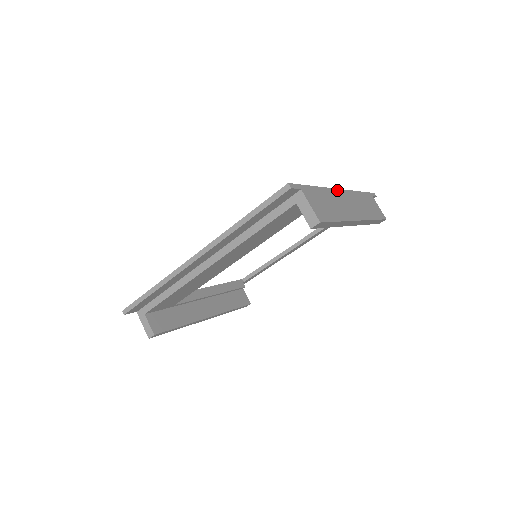
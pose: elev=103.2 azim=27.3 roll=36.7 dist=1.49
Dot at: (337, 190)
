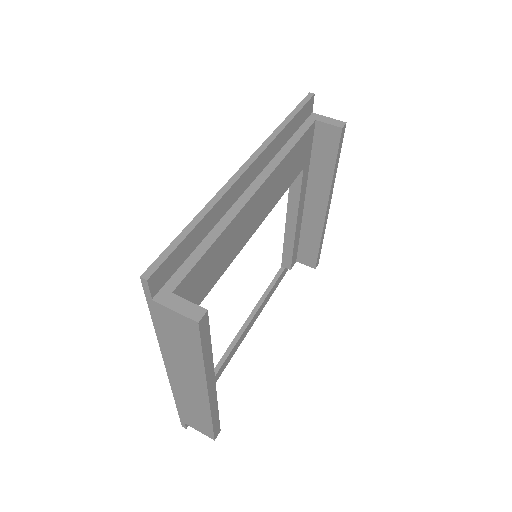
Dot at: occluded
